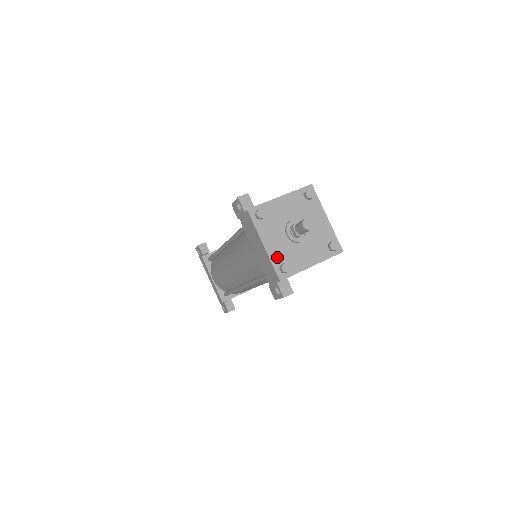
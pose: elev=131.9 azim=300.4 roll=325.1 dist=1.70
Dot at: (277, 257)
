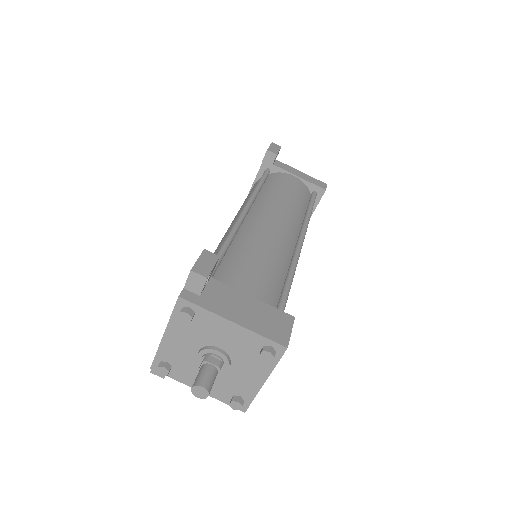
Dot at: (168, 354)
